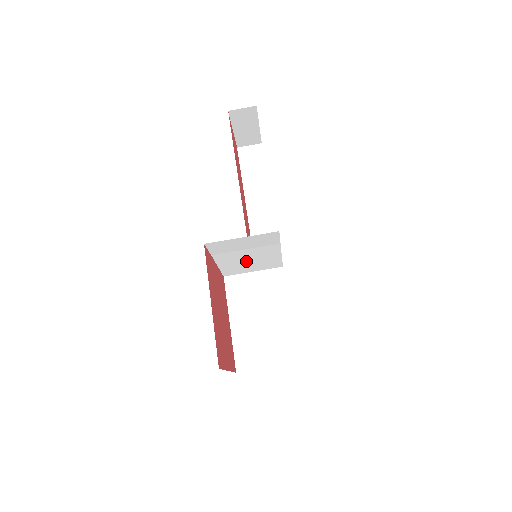
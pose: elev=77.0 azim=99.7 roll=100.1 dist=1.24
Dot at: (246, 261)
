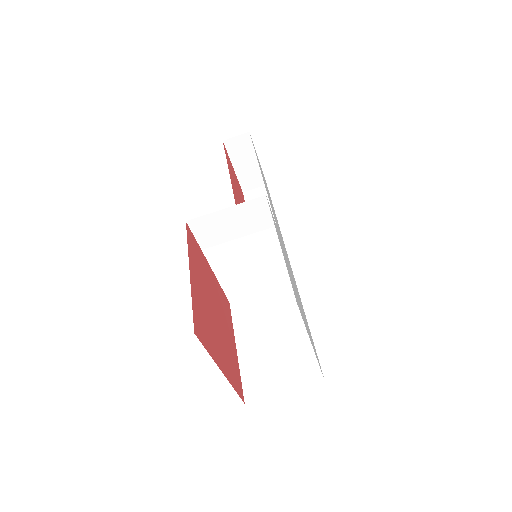
Dot at: (247, 267)
